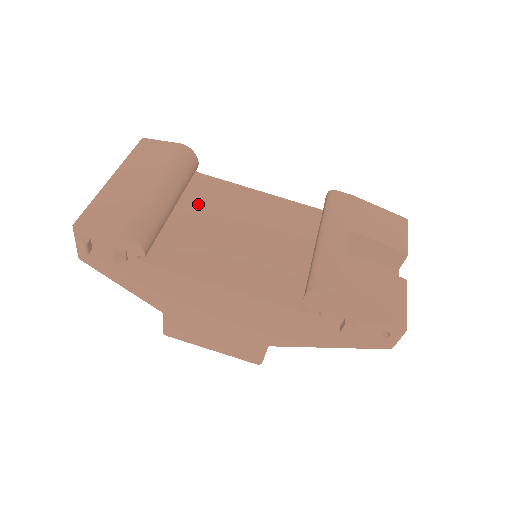
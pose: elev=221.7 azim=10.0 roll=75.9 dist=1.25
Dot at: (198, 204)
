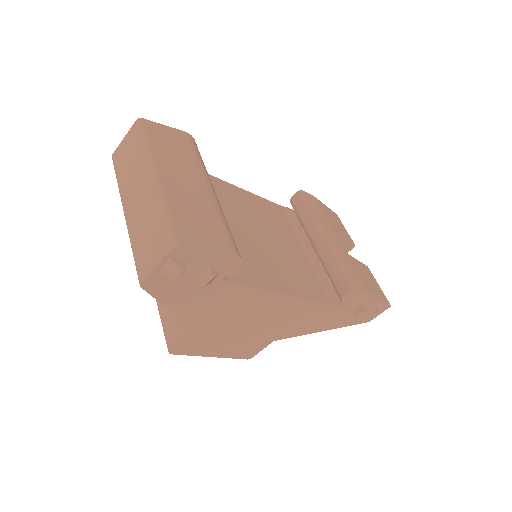
Dot at: occluded
